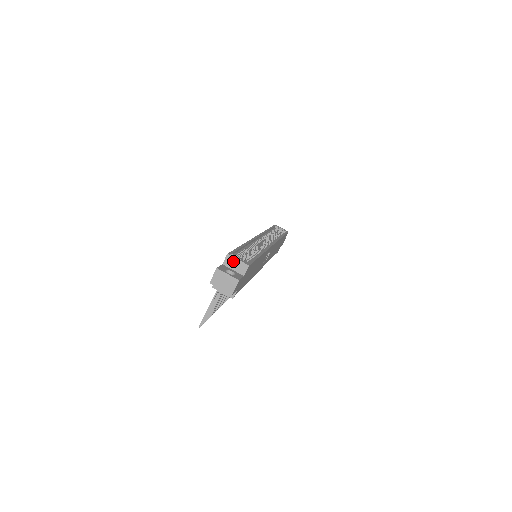
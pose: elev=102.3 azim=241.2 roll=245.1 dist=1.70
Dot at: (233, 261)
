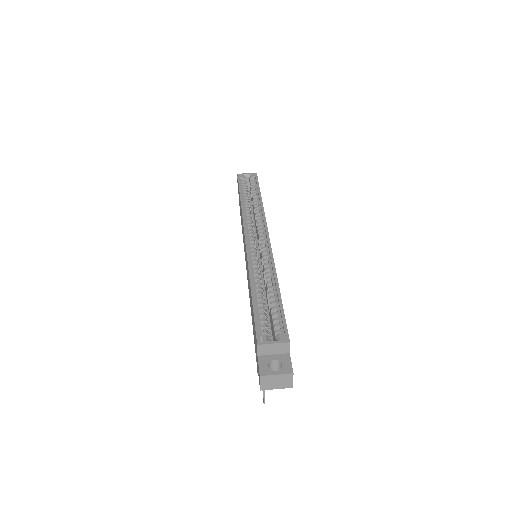
Dot at: (268, 348)
